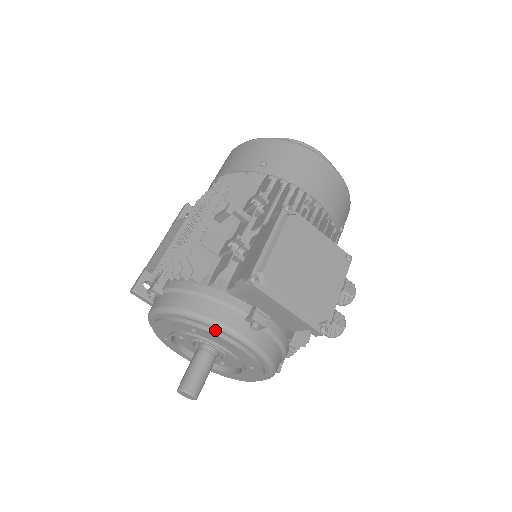
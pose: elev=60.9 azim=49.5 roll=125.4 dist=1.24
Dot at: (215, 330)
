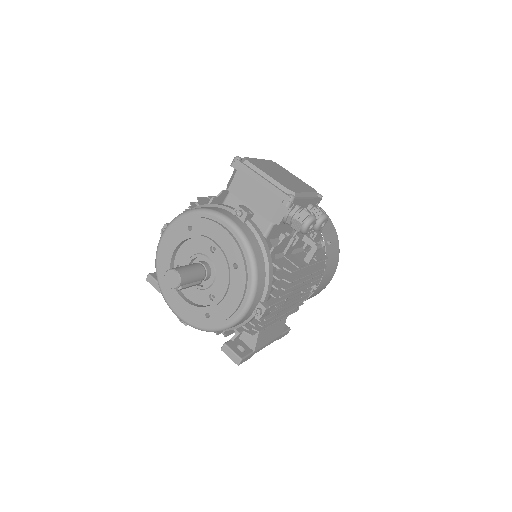
Dot at: (207, 218)
